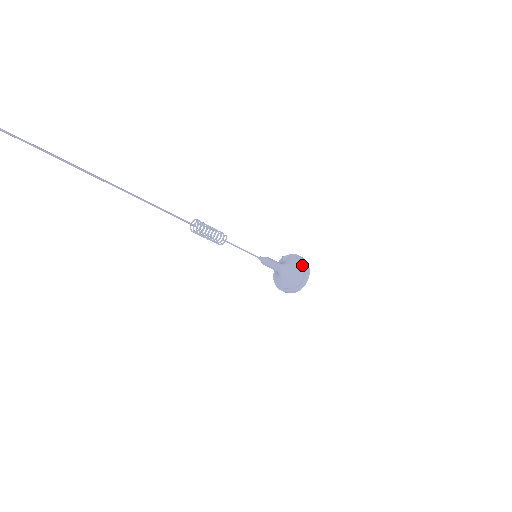
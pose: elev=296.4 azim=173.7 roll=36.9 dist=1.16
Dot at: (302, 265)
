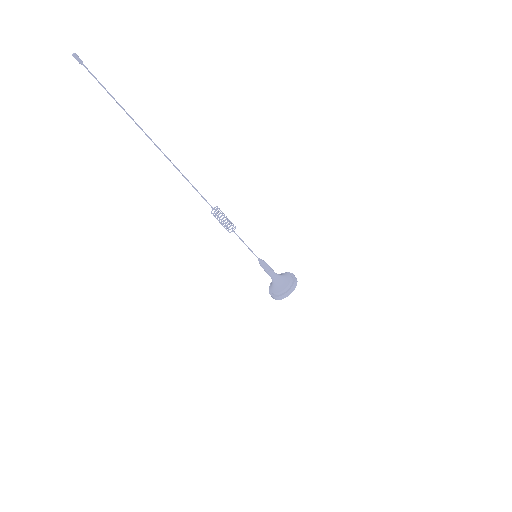
Dot at: (291, 275)
